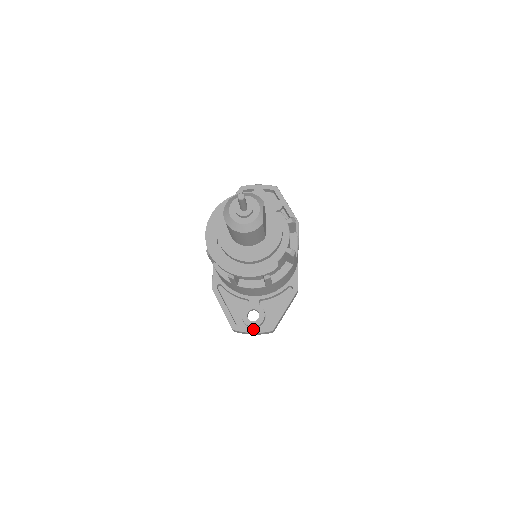
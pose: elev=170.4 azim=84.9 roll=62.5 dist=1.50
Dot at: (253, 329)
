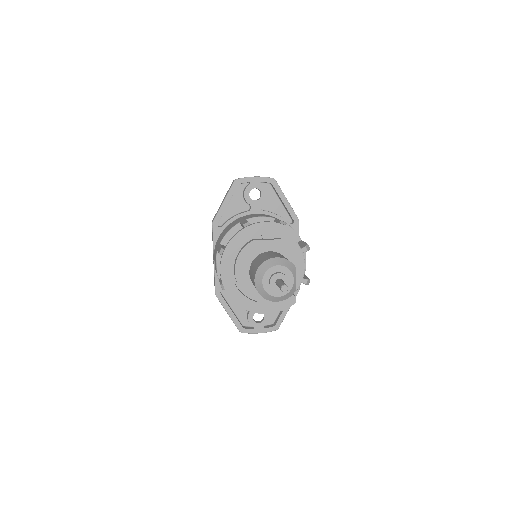
Dot at: (260, 330)
